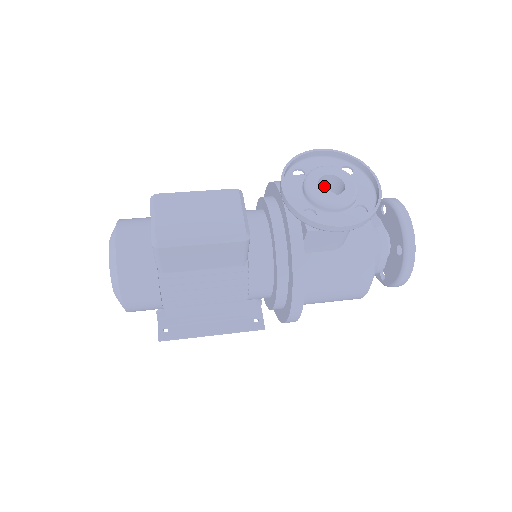
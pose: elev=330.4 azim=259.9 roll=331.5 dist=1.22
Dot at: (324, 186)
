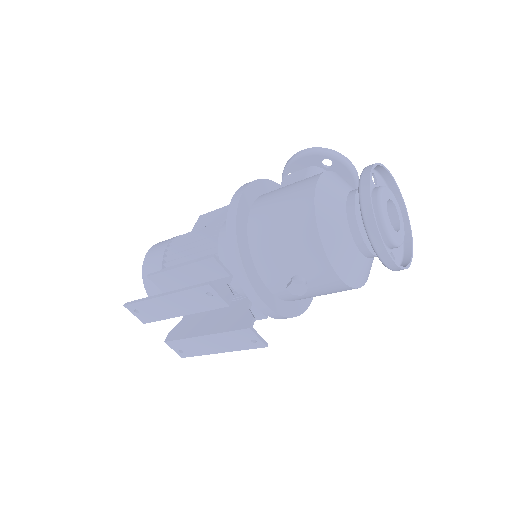
Dot at: occluded
